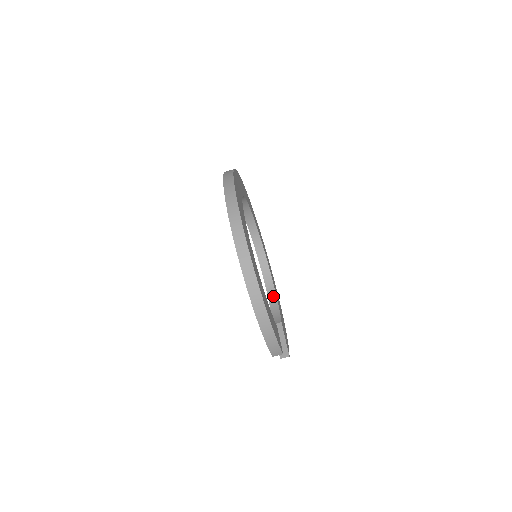
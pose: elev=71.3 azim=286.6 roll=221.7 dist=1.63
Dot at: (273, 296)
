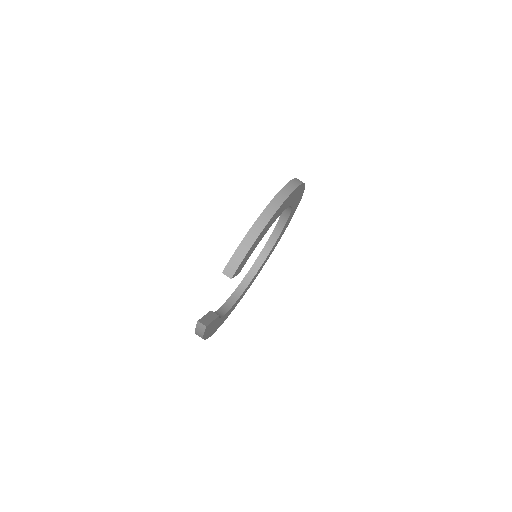
Dot at: (222, 313)
